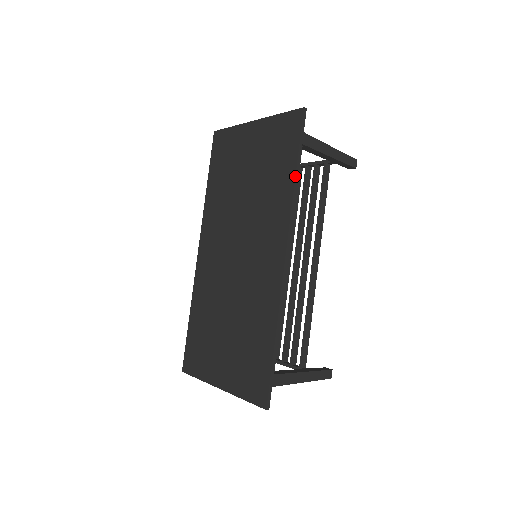
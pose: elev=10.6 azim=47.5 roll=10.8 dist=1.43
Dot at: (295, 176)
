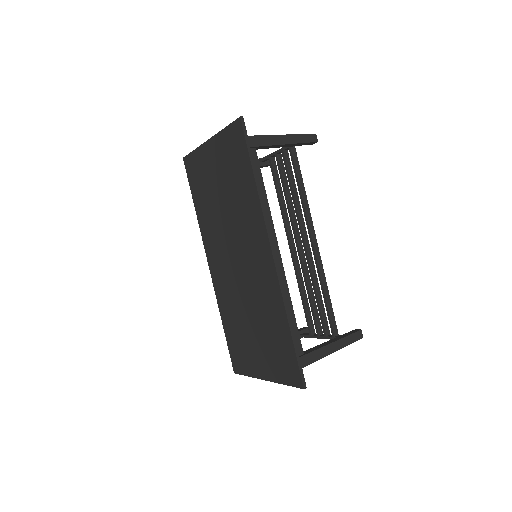
Dot at: (255, 181)
